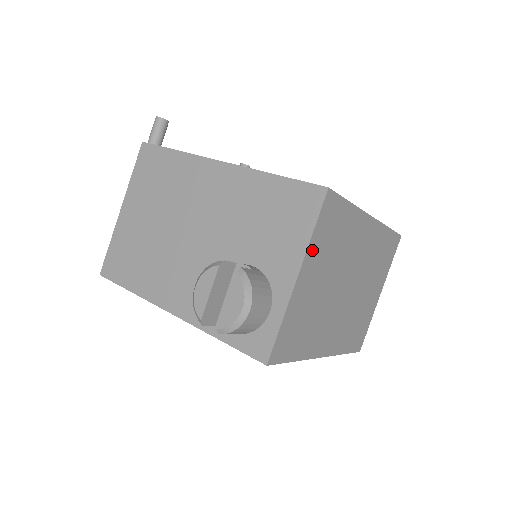
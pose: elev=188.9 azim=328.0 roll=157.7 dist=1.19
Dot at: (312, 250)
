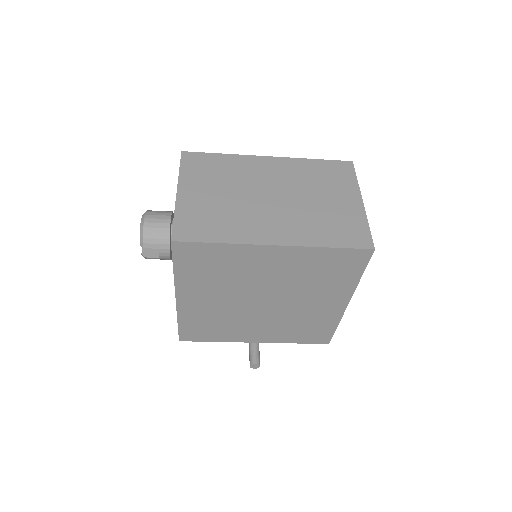
Dot at: (186, 179)
